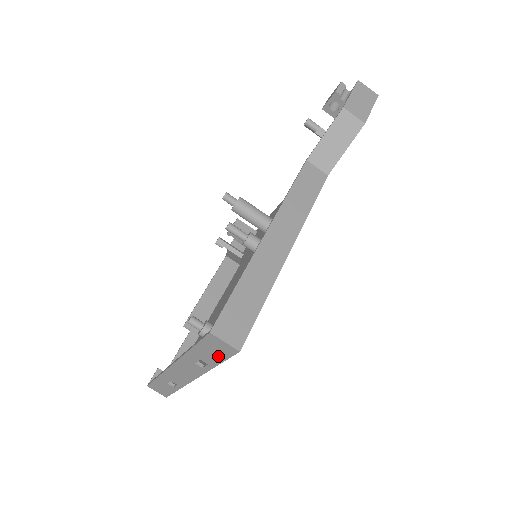
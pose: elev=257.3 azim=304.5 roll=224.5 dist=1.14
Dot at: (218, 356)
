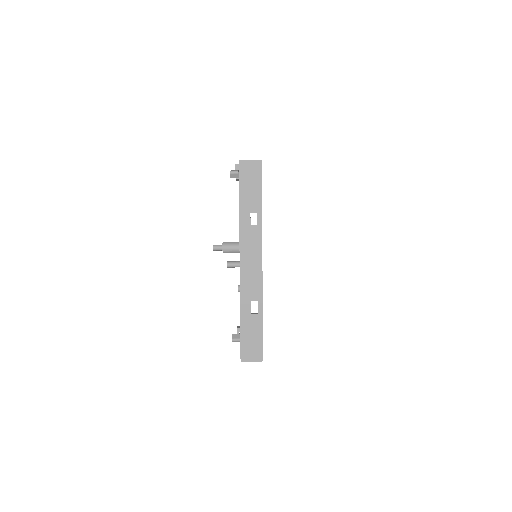
Dot at: (256, 187)
